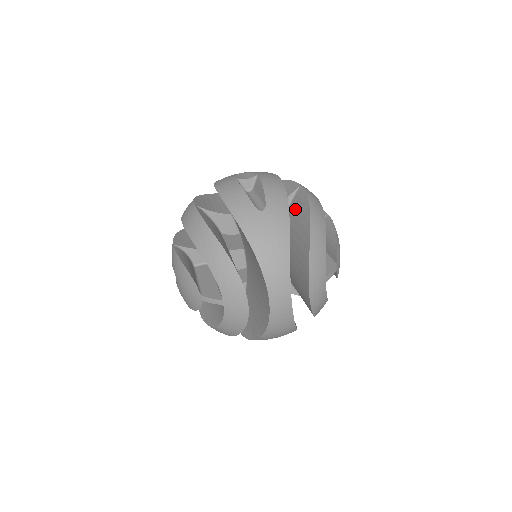
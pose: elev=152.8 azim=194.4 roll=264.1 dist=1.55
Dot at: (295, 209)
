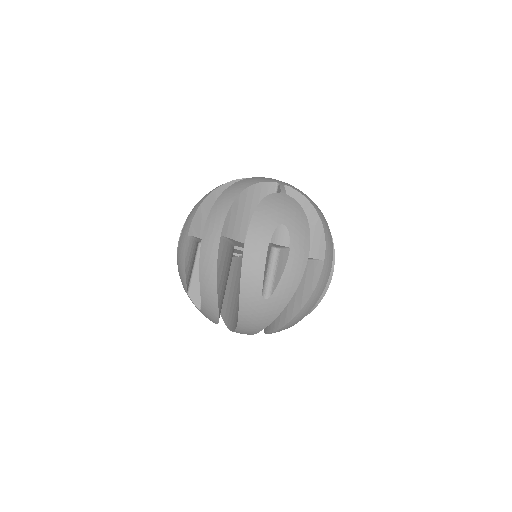
Dot at: (304, 274)
